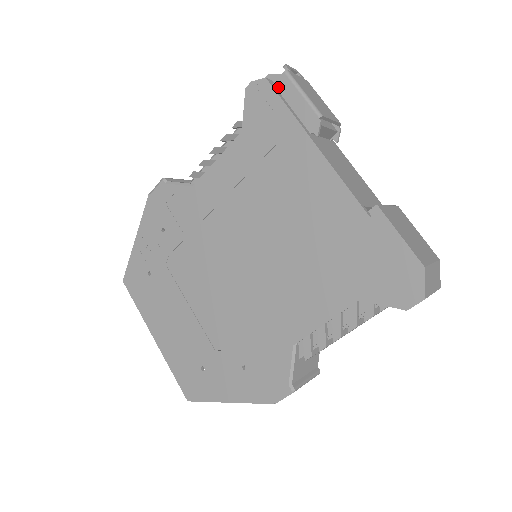
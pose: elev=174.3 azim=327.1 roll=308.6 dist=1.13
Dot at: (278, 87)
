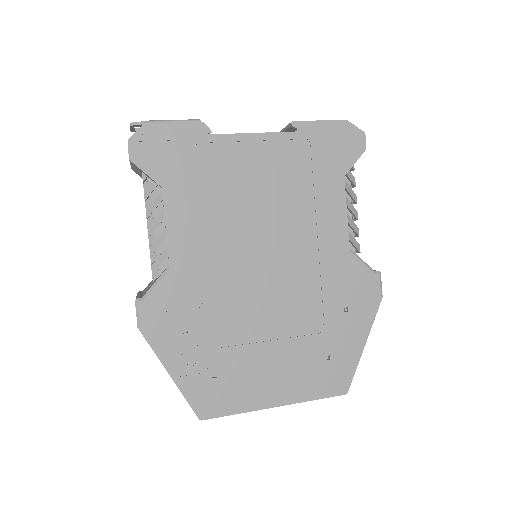
Dot at: (150, 136)
